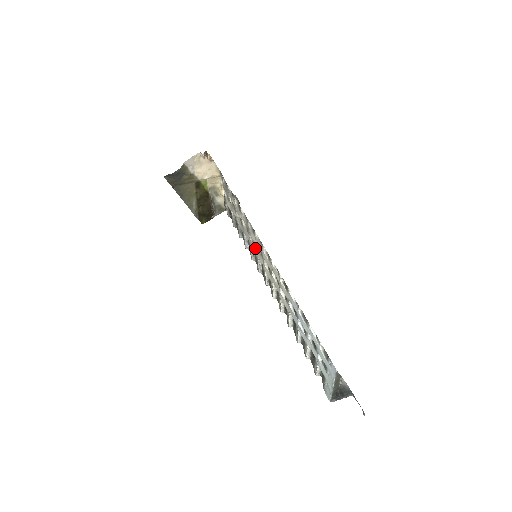
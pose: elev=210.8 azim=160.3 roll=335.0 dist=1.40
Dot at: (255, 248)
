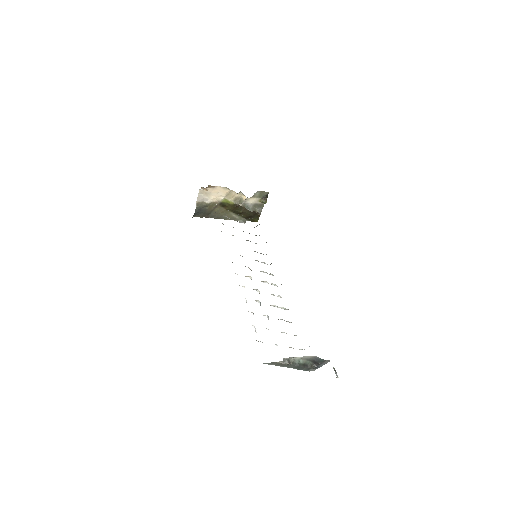
Dot at: occluded
